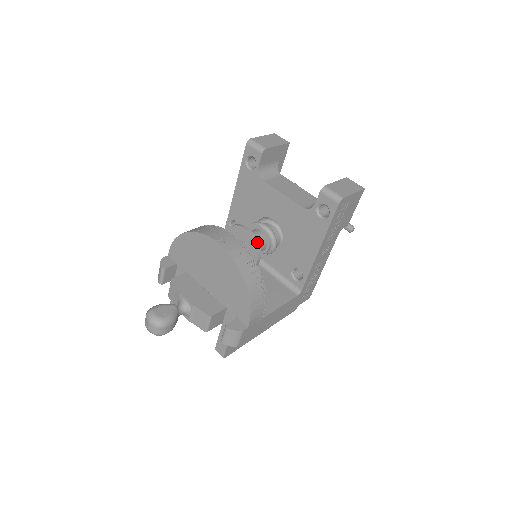
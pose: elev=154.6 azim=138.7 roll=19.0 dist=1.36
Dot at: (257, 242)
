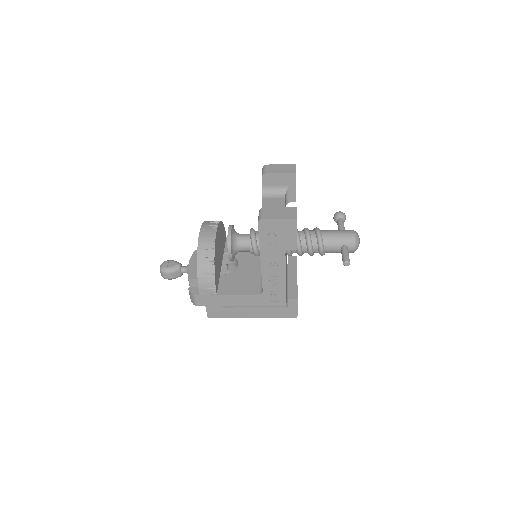
Dot at: (229, 239)
